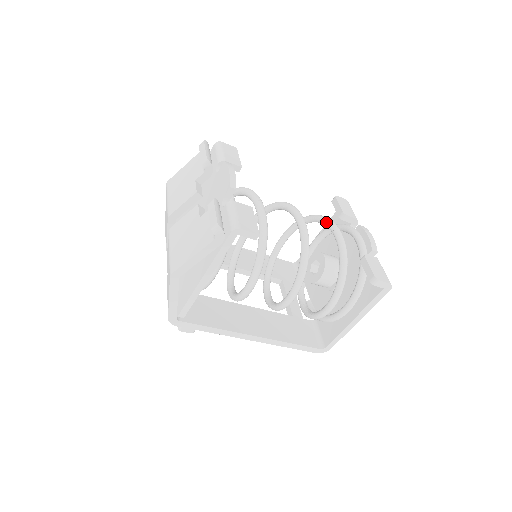
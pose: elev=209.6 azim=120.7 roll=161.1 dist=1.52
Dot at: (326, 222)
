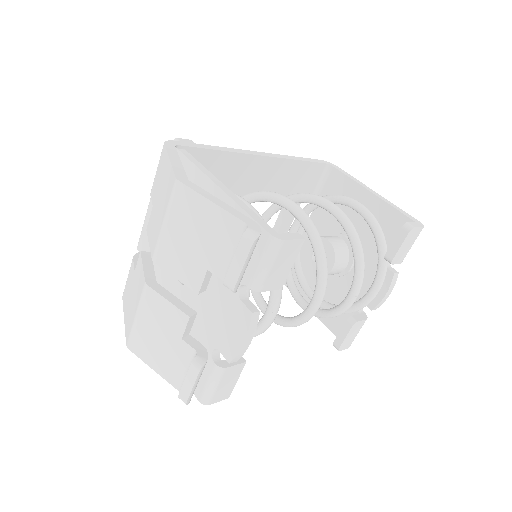
Dot at: (355, 279)
